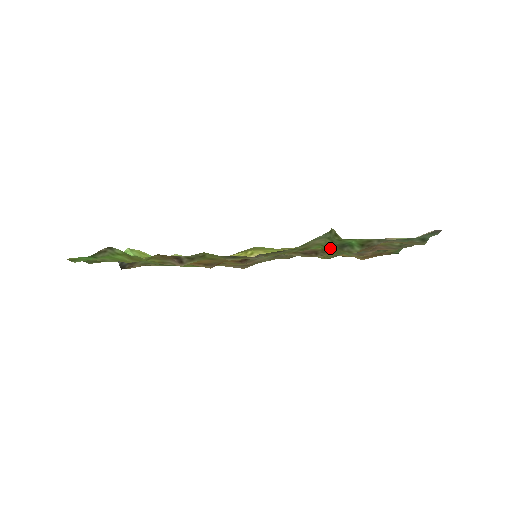
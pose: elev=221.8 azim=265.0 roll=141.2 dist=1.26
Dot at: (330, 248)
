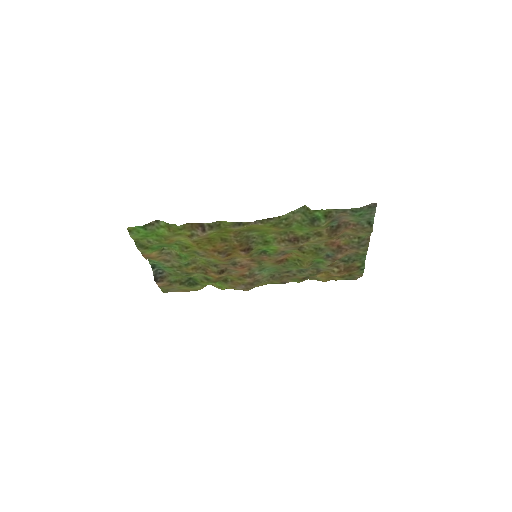
Dot at: (305, 225)
